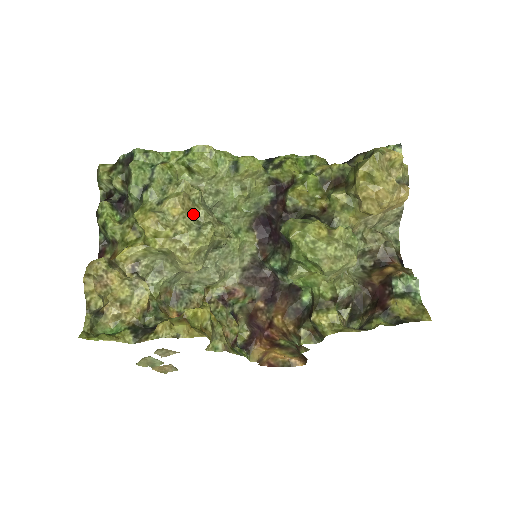
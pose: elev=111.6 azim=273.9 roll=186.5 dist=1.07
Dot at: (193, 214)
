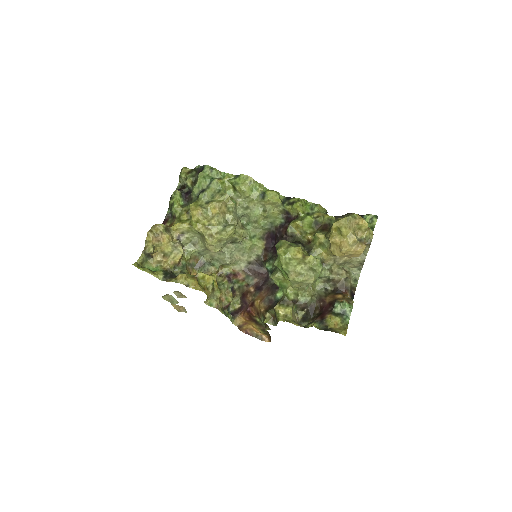
Dot at: (225, 216)
